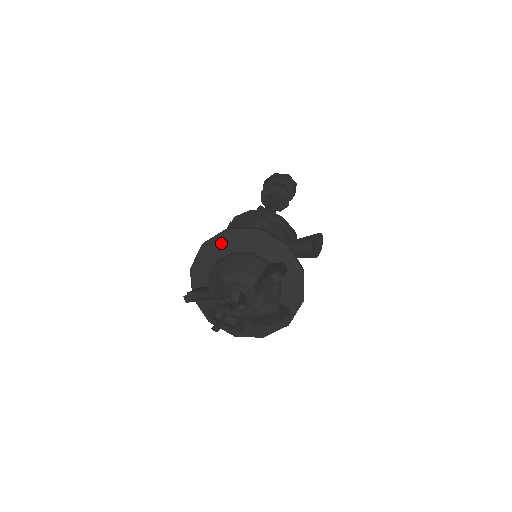
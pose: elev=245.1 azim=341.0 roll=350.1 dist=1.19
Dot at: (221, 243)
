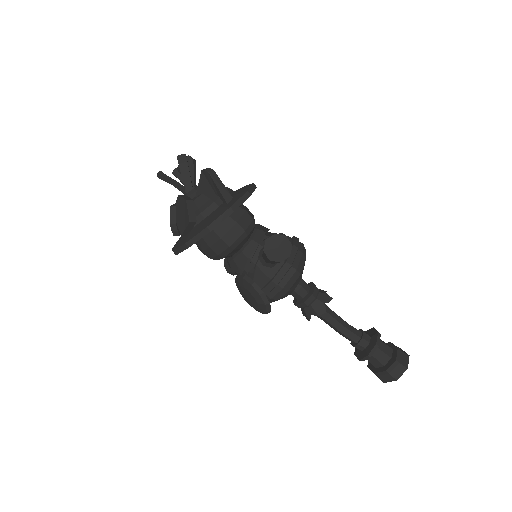
Dot at: occluded
